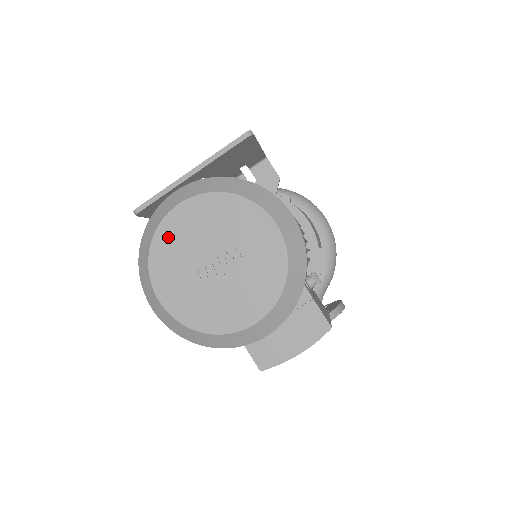
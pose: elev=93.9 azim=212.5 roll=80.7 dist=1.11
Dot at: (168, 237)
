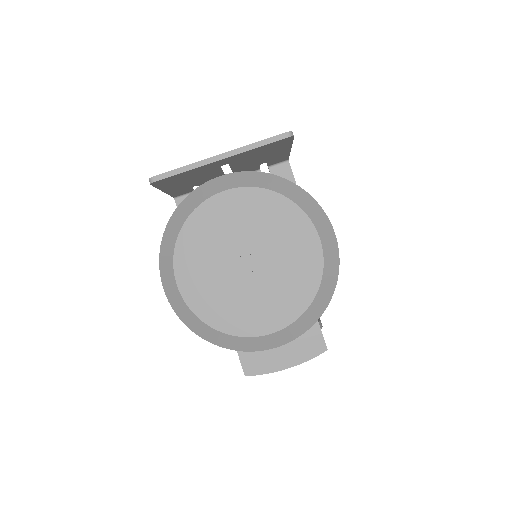
Dot at: (204, 222)
